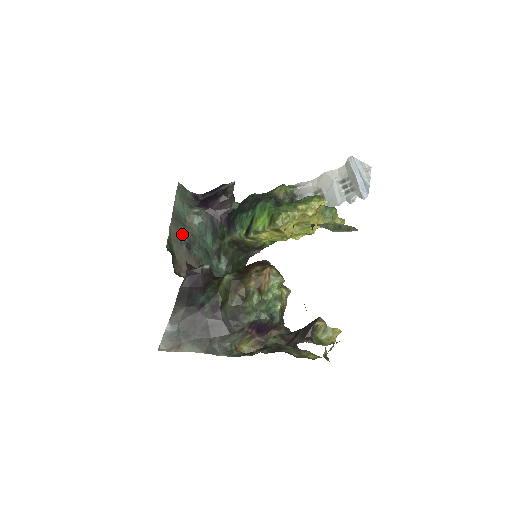
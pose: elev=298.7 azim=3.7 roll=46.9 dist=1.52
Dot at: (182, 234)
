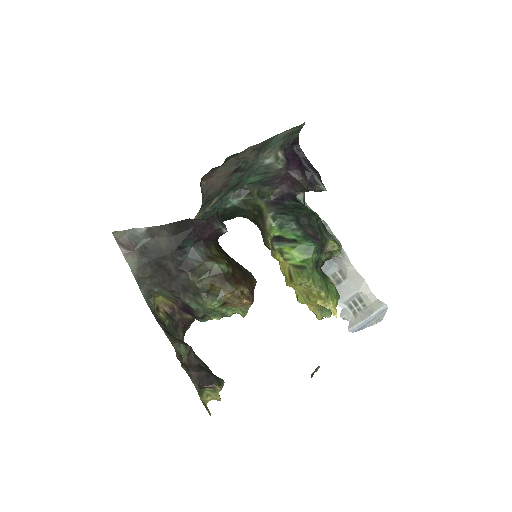
Dot at: (248, 159)
